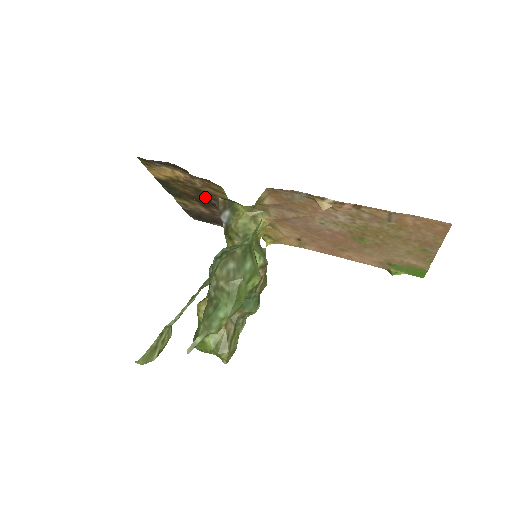
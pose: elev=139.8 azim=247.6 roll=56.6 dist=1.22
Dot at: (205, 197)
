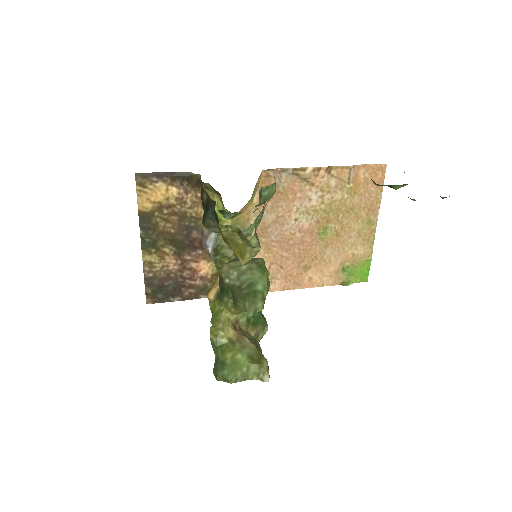
Dot at: (187, 229)
